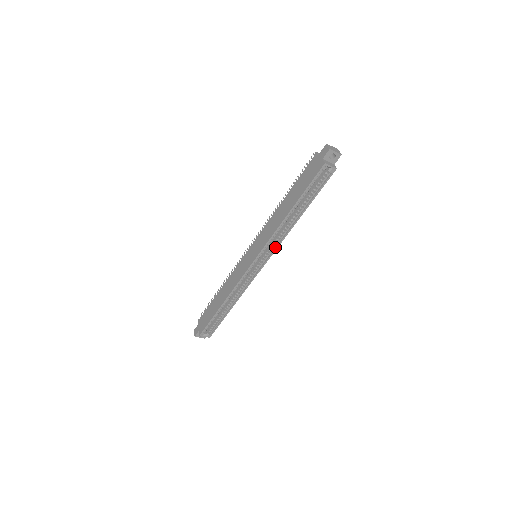
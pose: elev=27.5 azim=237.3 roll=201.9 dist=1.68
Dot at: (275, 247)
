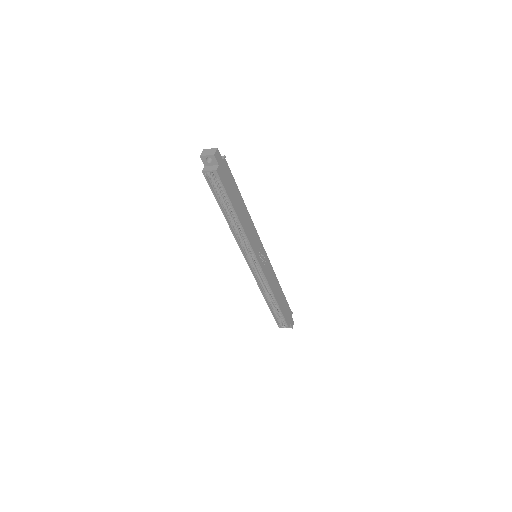
Dot at: (251, 248)
